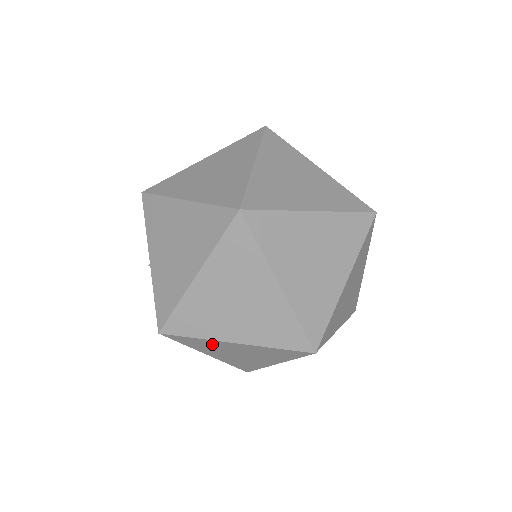
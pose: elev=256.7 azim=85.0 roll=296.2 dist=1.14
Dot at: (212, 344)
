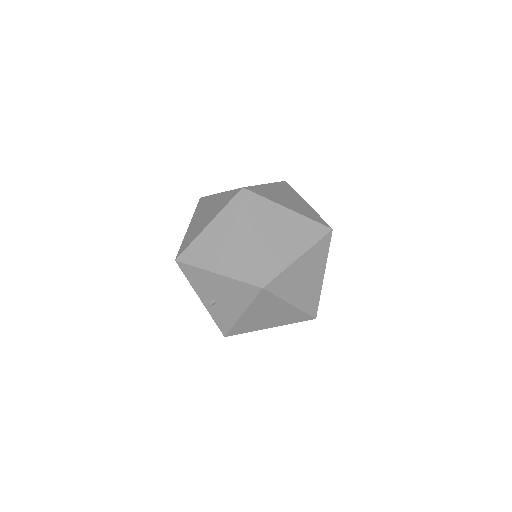
Dot at: (290, 275)
